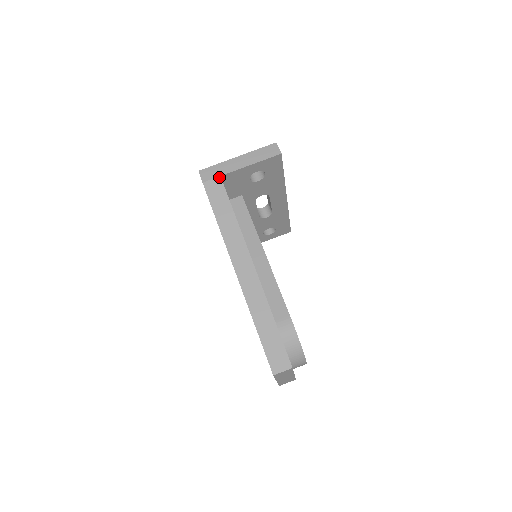
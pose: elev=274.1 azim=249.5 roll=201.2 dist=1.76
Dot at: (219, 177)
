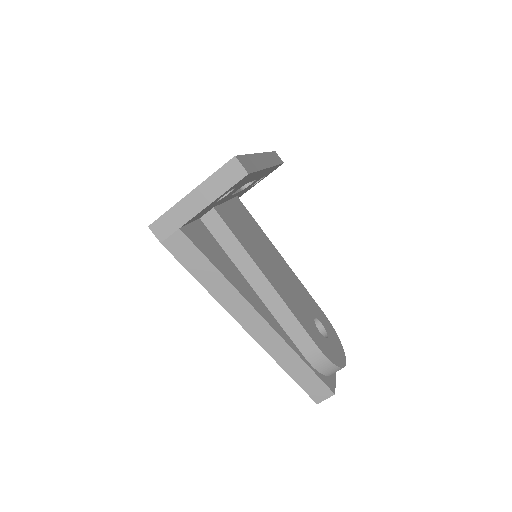
Dot at: (178, 230)
